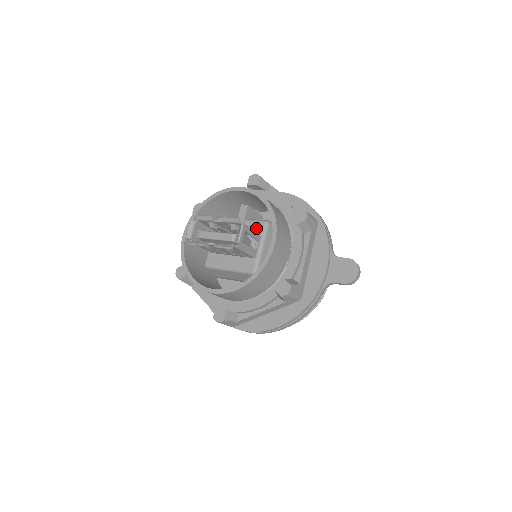
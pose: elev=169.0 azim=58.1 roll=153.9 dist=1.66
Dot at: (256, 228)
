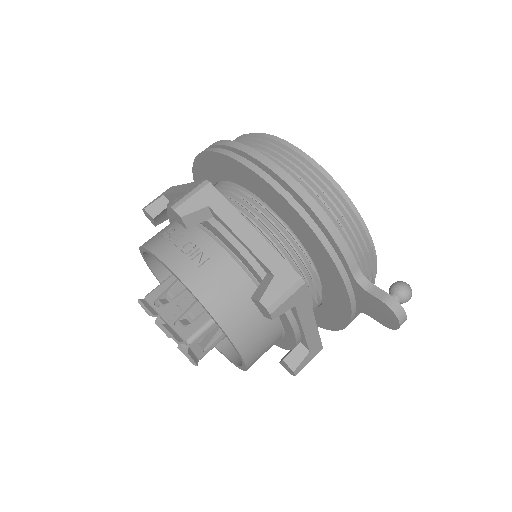
Dot at: occluded
